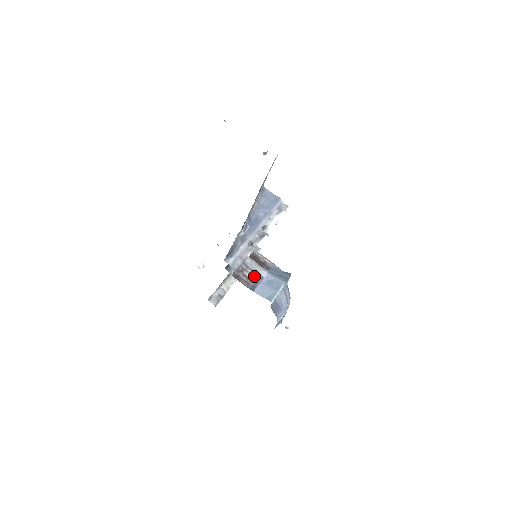
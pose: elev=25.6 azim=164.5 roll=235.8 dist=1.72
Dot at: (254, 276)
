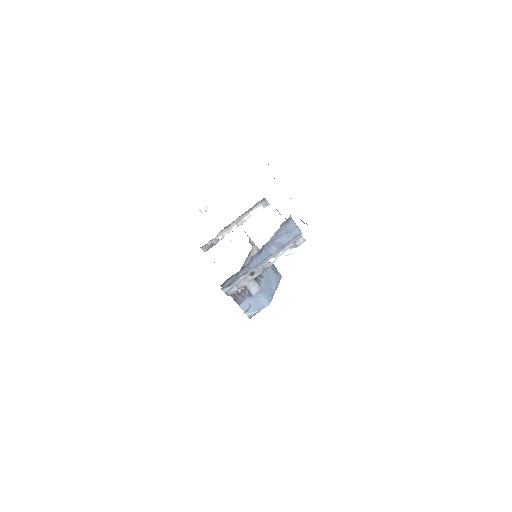
Dot at: (244, 292)
